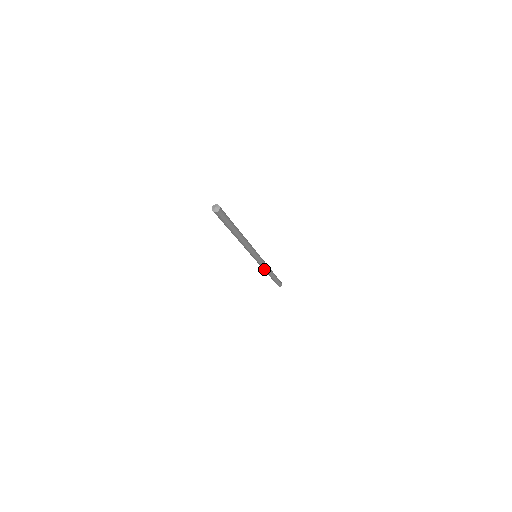
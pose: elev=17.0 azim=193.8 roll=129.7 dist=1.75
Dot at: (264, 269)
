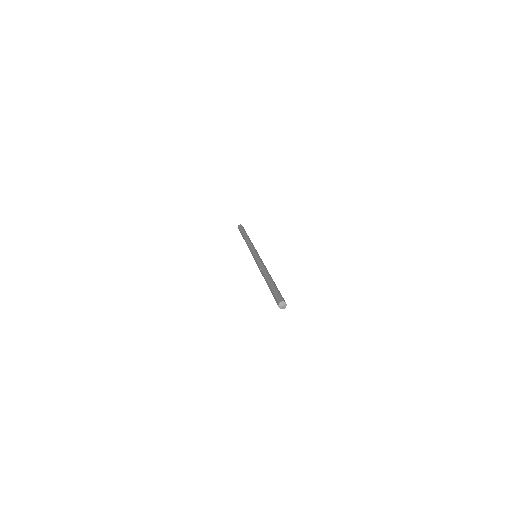
Dot at: occluded
